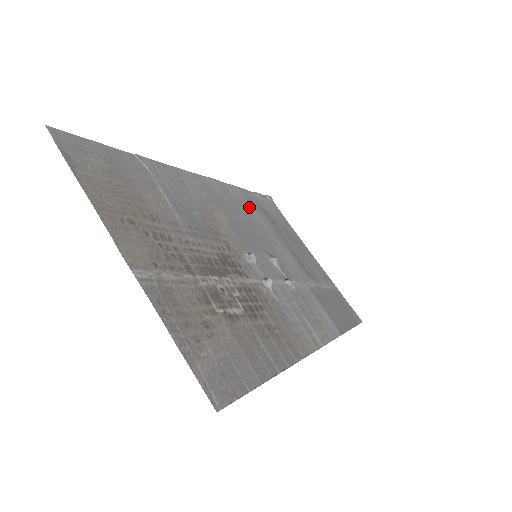
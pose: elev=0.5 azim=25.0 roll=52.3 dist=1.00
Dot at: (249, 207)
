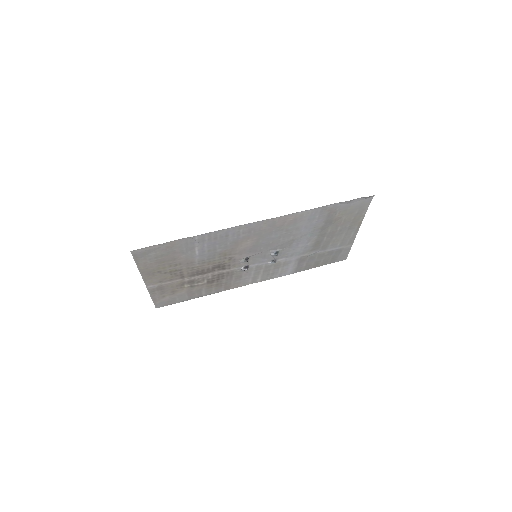
Dot at: (303, 222)
